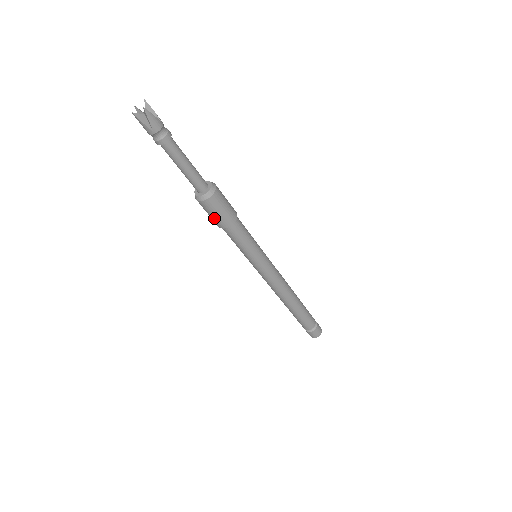
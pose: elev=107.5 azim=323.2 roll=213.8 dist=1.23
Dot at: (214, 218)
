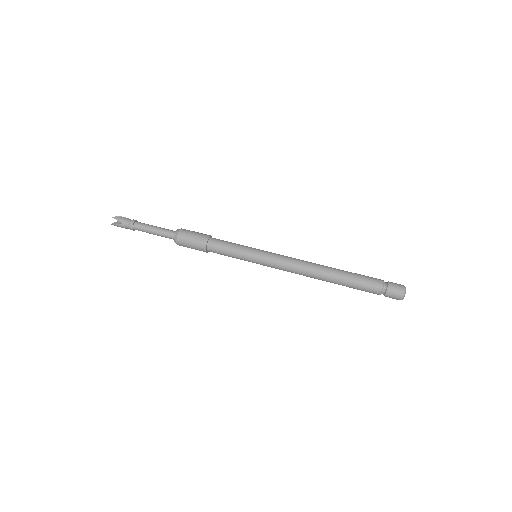
Dot at: (194, 247)
